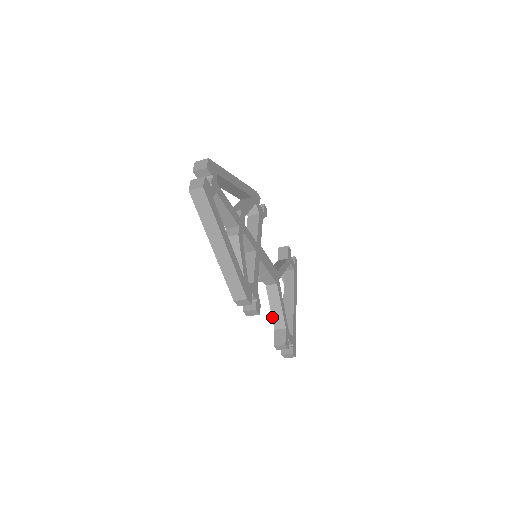
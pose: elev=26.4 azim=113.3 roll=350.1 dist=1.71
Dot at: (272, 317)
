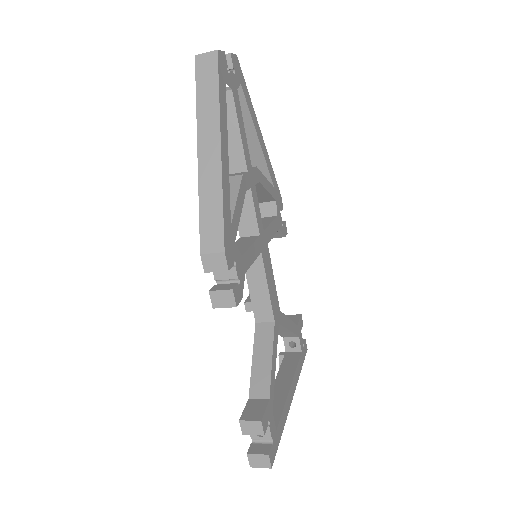
Dot at: (251, 375)
